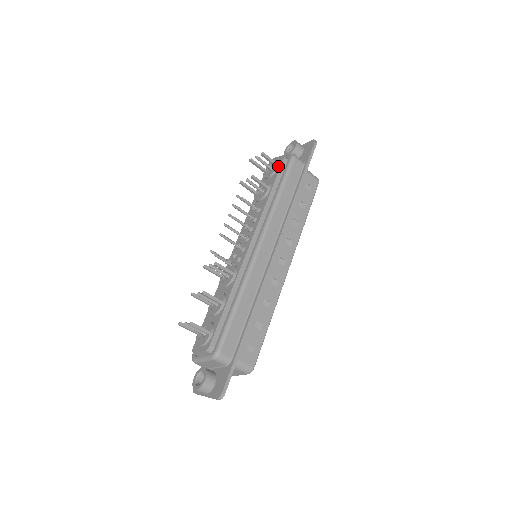
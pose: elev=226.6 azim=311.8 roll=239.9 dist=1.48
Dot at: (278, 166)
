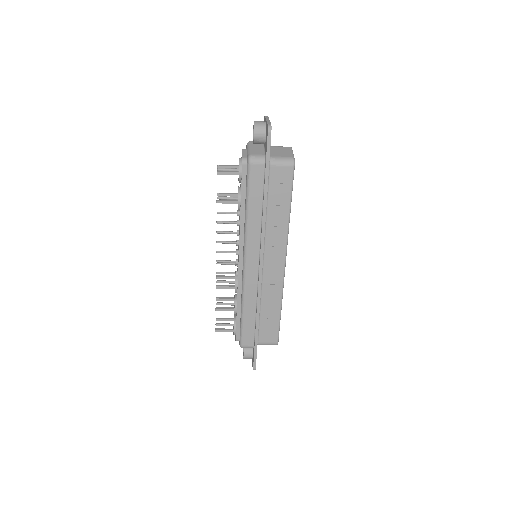
Dot at: (240, 174)
